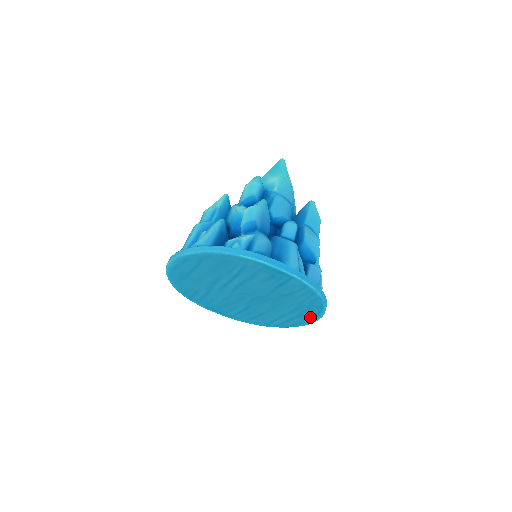
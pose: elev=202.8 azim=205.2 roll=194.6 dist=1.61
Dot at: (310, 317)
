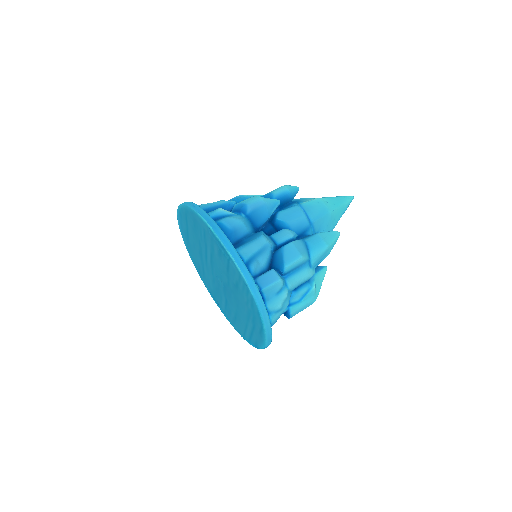
Dot at: (260, 333)
